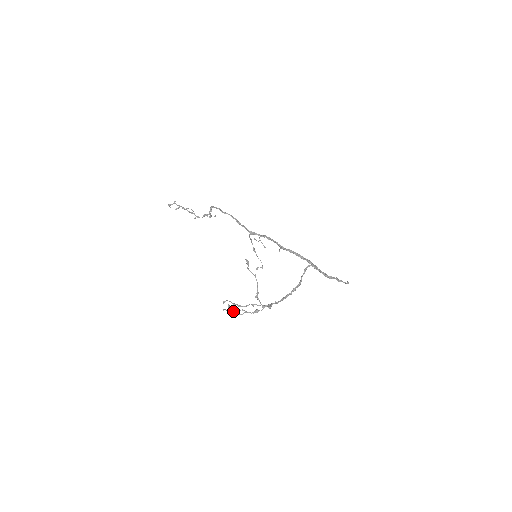
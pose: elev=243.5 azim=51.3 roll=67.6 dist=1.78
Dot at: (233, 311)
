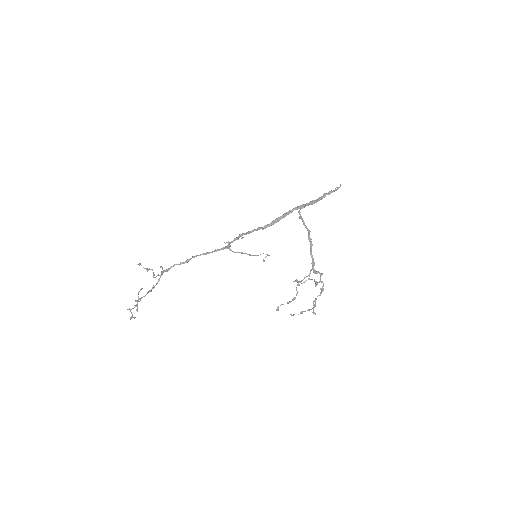
Dot at: (314, 313)
